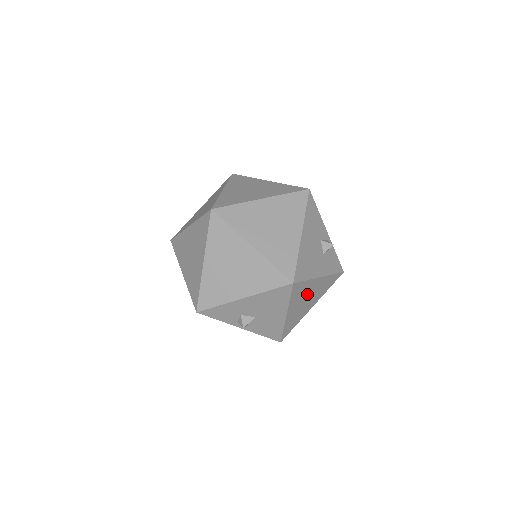
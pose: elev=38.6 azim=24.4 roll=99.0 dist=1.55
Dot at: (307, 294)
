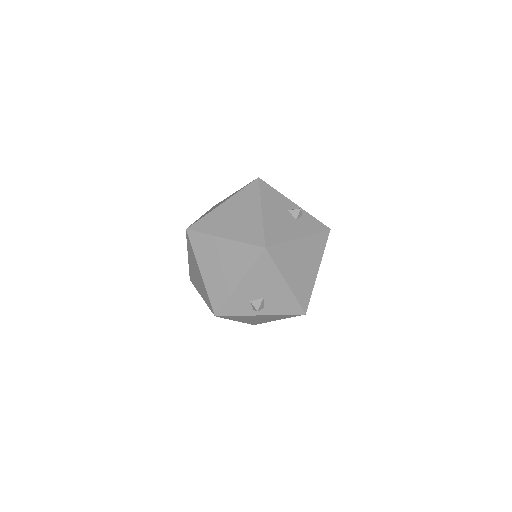
Dot at: (297, 258)
